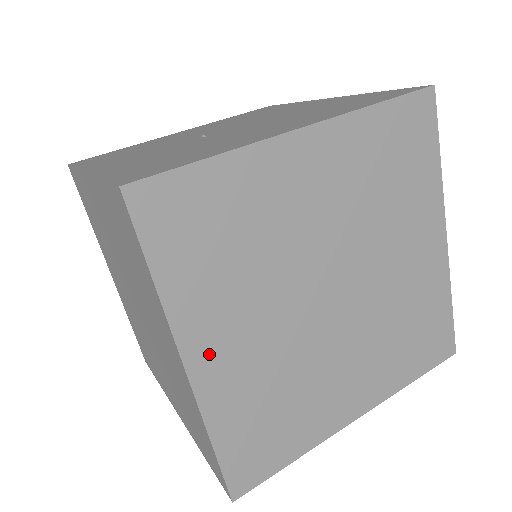
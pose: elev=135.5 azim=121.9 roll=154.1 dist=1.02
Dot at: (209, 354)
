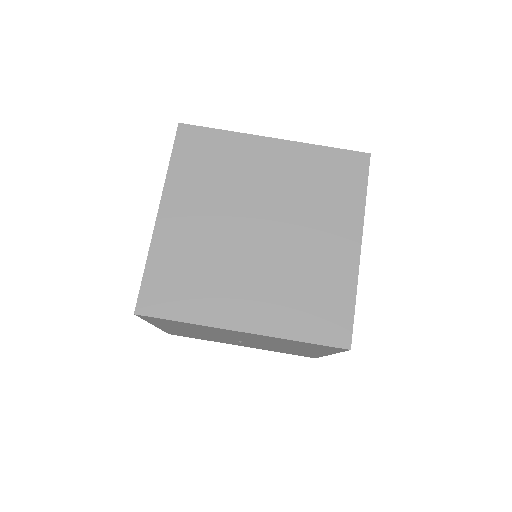
Dot at: occluded
